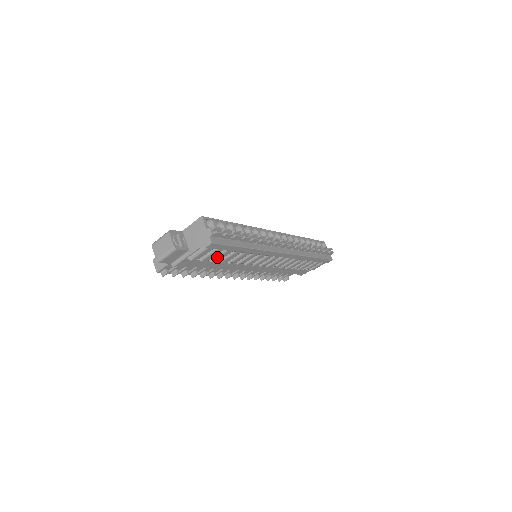
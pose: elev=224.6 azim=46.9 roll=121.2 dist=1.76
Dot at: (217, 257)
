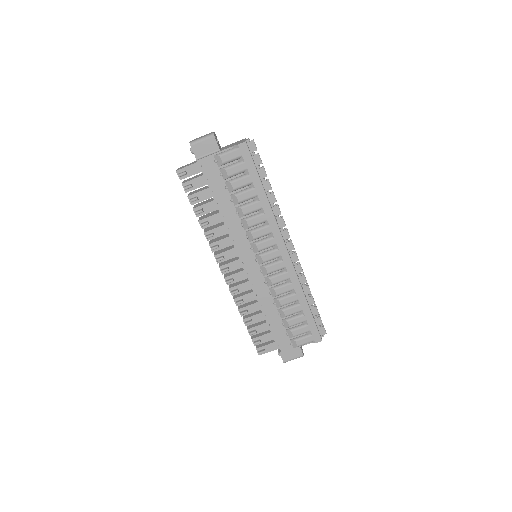
Dot at: (236, 180)
